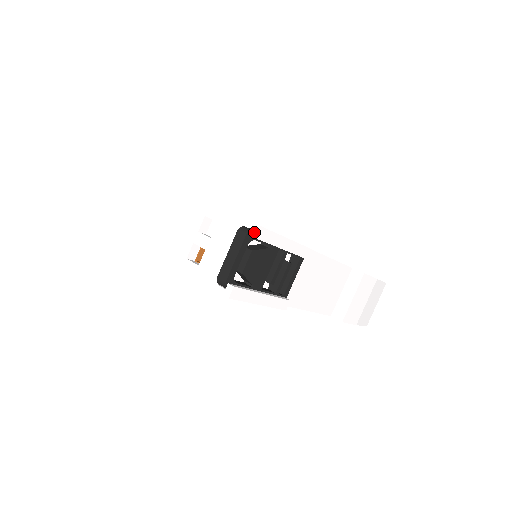
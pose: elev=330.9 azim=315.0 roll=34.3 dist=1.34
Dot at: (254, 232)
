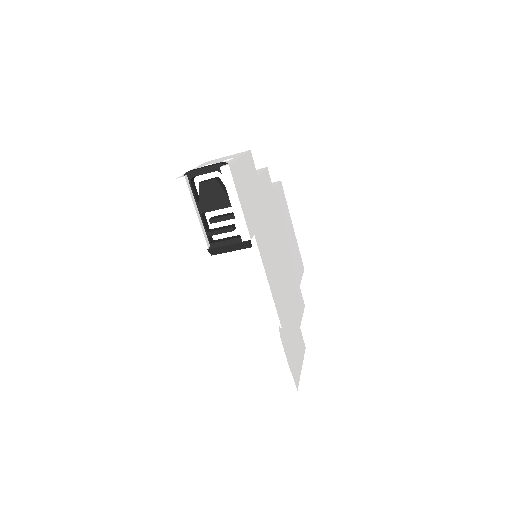
Dot at: (224, 165)
